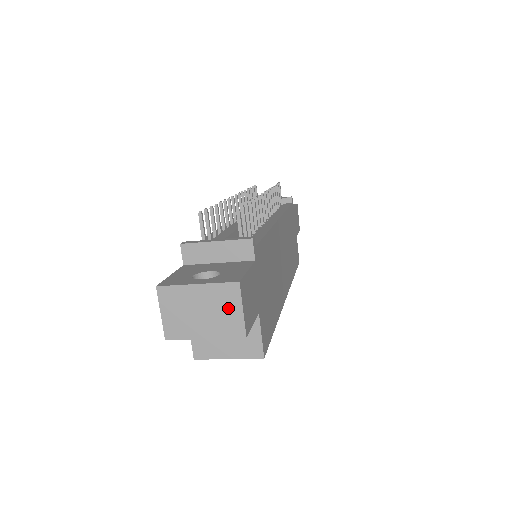
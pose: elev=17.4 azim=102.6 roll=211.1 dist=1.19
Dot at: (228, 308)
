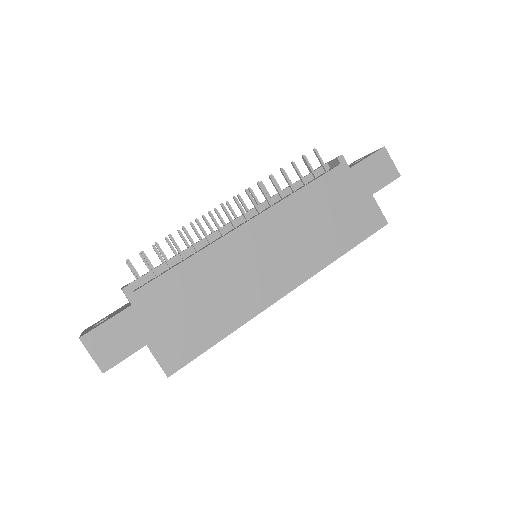
Dot at: occluded
